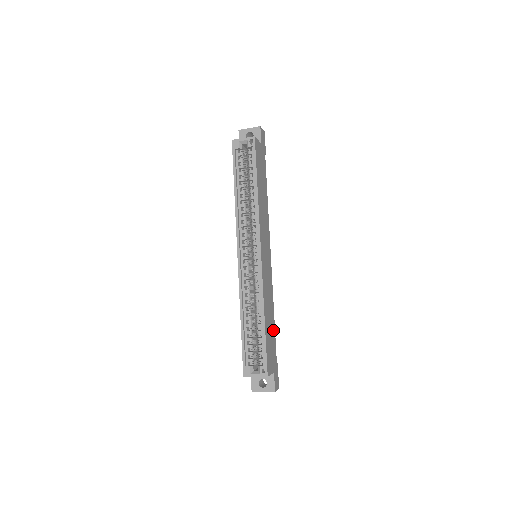
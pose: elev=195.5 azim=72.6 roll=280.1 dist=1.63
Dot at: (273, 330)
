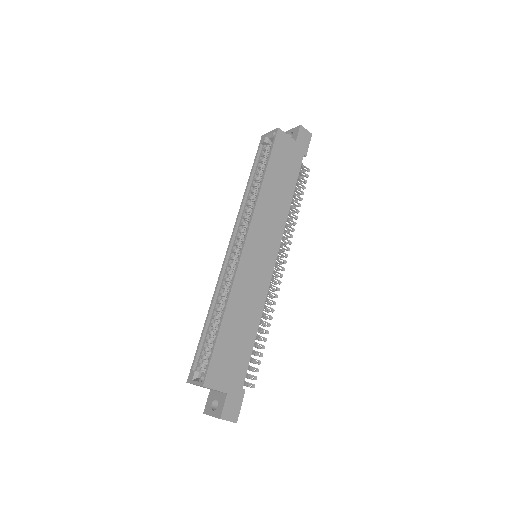
Dot at: (247, 344)
